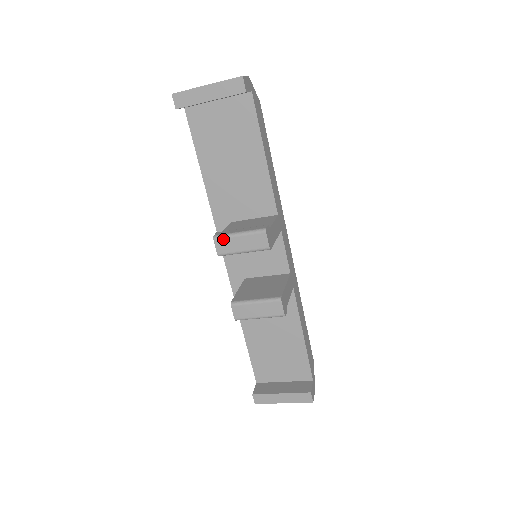
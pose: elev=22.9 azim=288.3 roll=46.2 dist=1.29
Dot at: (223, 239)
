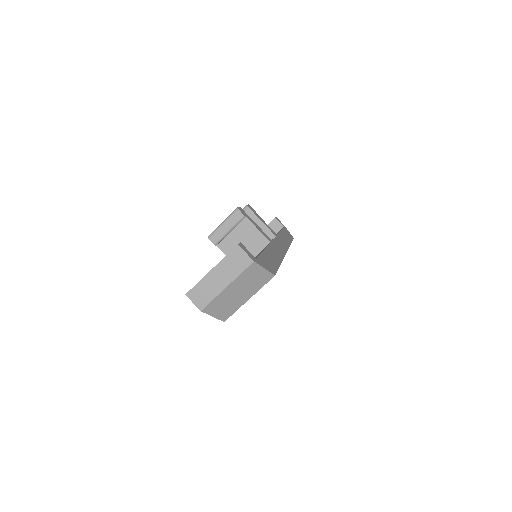
Dot at: occluded
